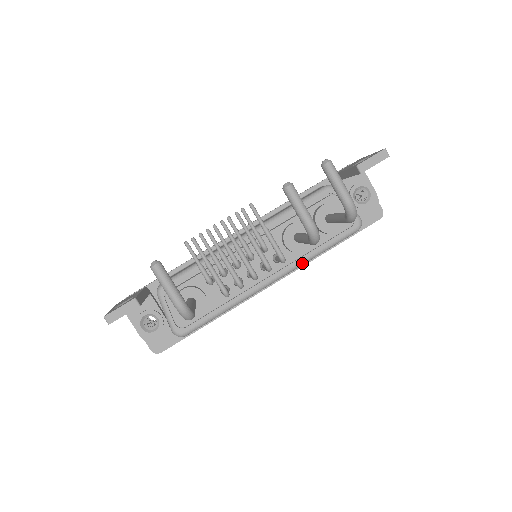
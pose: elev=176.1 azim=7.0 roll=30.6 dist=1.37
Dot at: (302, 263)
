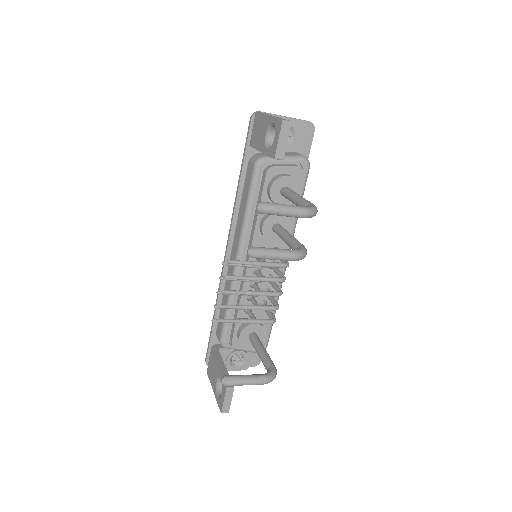
Dot at: (293, 232)
